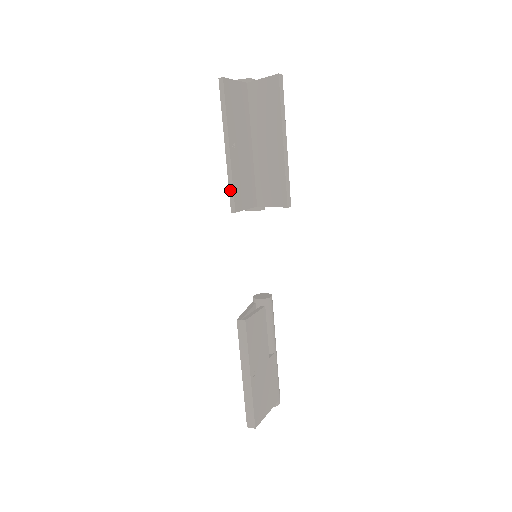
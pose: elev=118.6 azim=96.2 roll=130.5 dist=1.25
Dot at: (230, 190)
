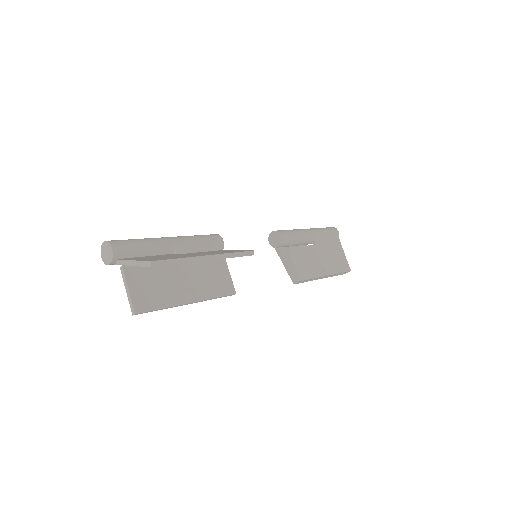
Dot at: occluded
